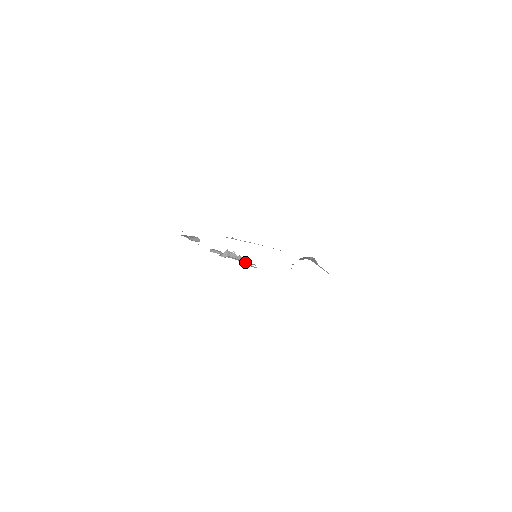
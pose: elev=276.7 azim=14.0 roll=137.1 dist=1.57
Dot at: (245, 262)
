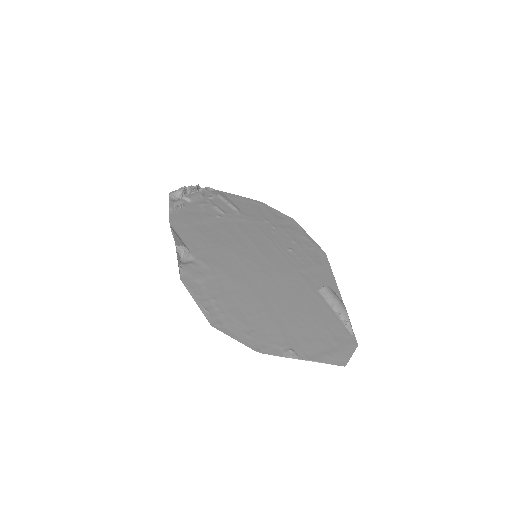
Dot at: (200, 187)
